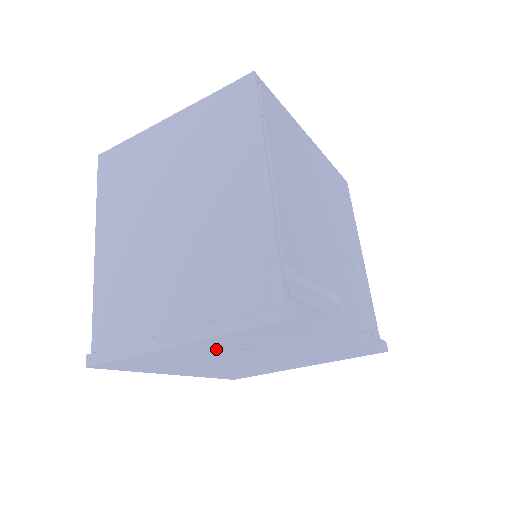
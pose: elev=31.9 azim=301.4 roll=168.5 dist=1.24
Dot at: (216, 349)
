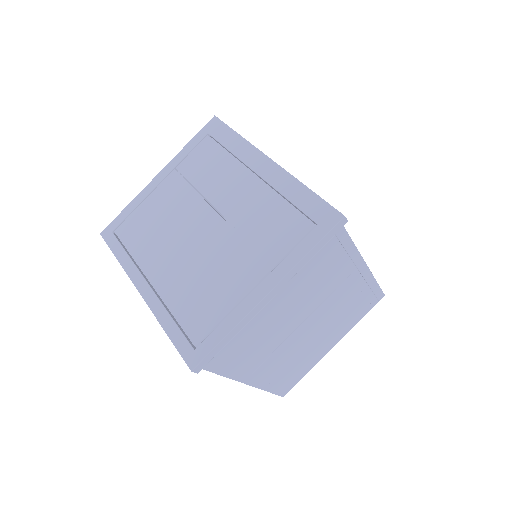
Dot at: (177, 186)
